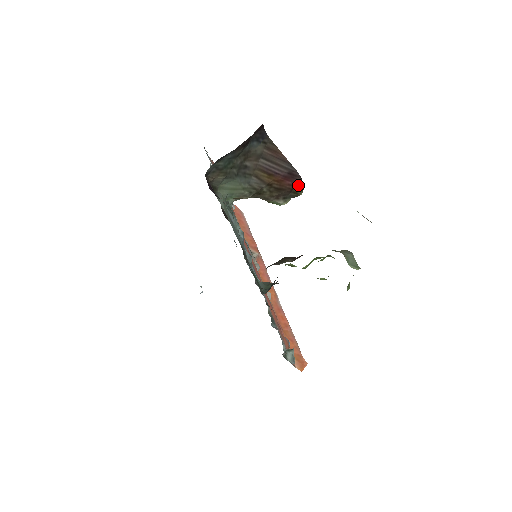
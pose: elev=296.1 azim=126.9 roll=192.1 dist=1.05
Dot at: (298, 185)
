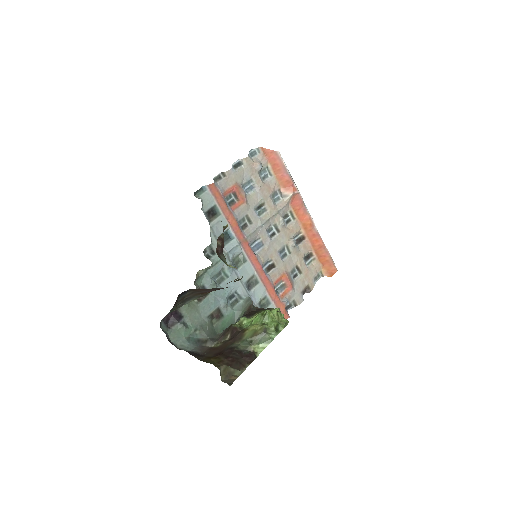
Dot at: (234, 281)
